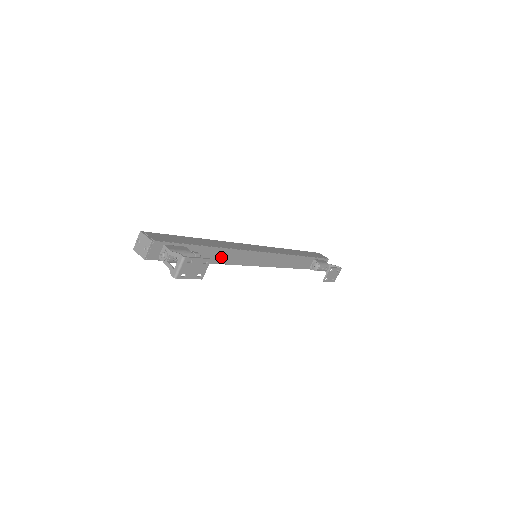
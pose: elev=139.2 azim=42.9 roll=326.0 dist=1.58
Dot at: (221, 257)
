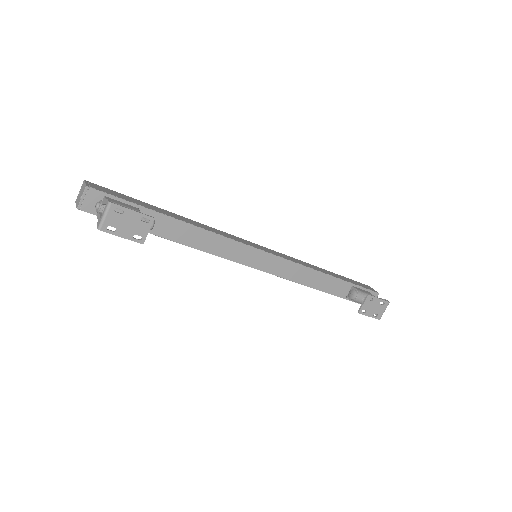
Dot at: (196, 239)
